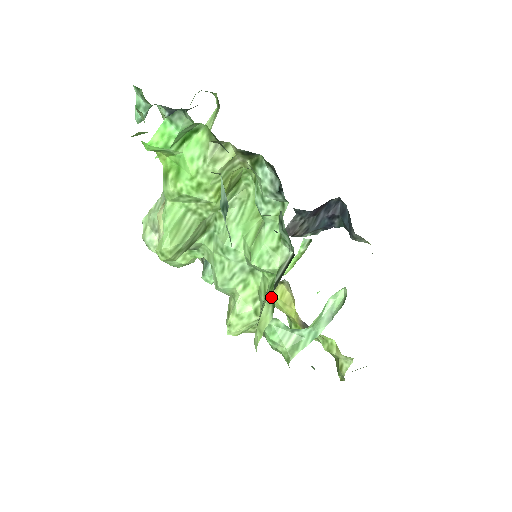
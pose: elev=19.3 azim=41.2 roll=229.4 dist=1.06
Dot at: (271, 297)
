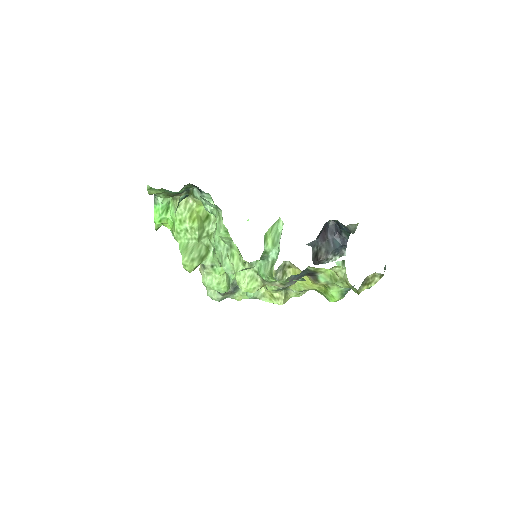
Dot at: occluded
